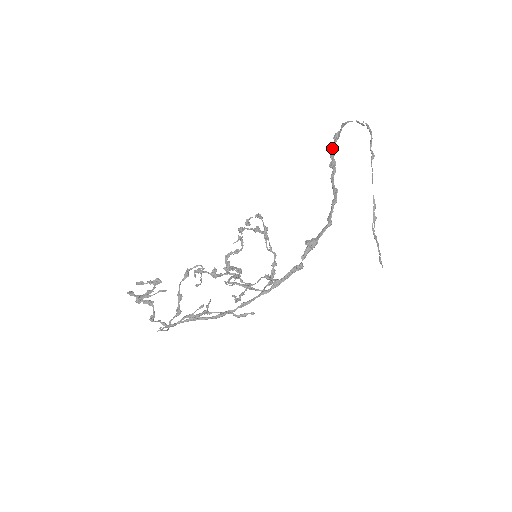
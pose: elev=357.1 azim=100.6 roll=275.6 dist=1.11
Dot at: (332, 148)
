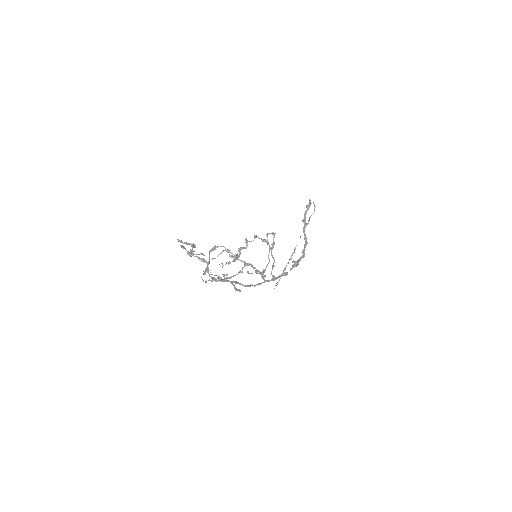
Dot at: (306, 212)
